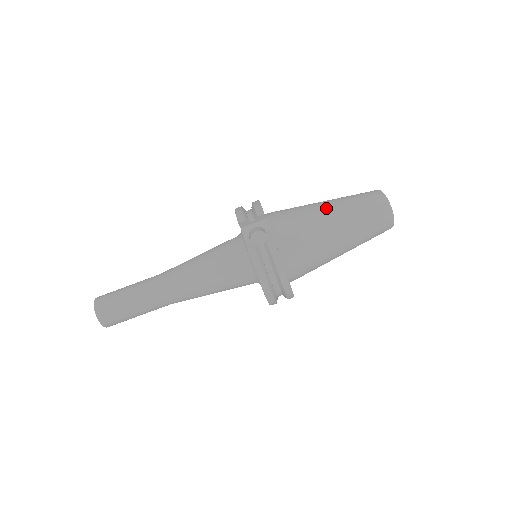
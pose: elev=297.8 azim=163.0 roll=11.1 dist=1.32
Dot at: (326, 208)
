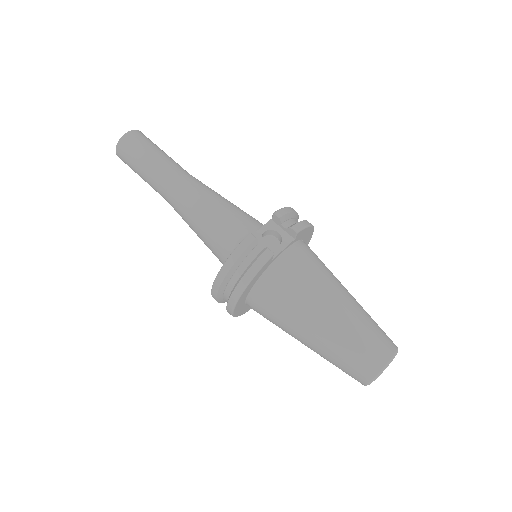
Dot at: (342, 297)
